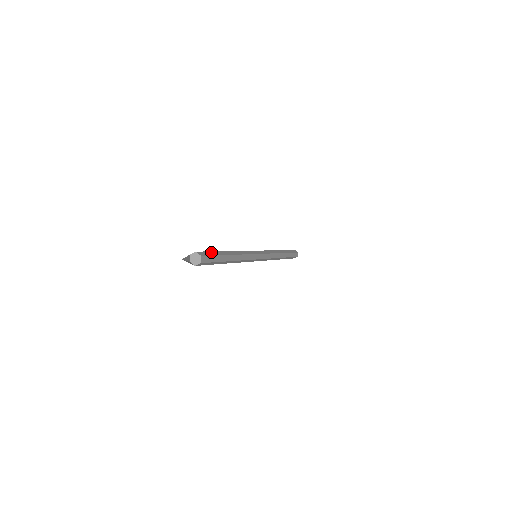
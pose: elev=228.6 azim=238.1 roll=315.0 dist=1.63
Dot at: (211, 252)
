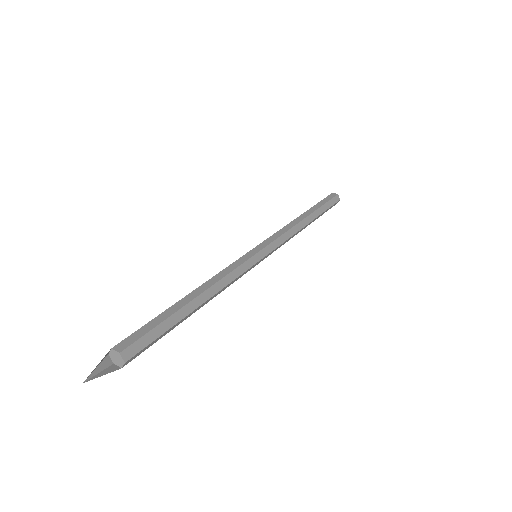
Dot at: (148, 324)
